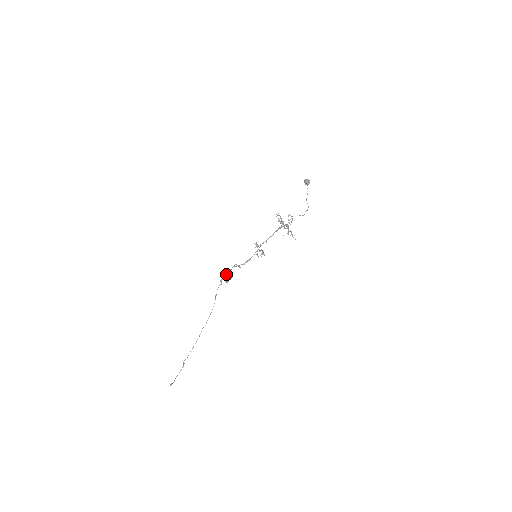
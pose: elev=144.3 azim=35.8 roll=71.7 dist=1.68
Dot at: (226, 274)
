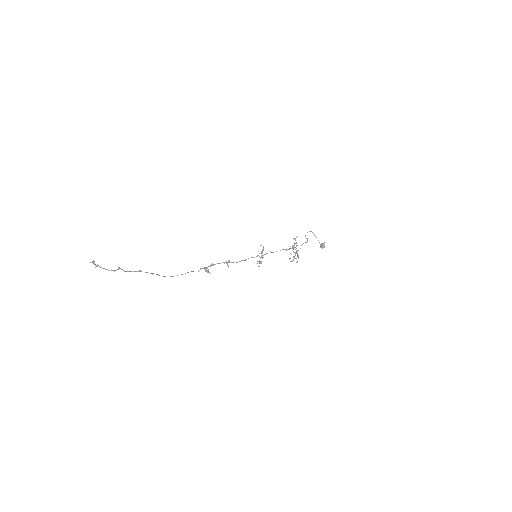
Dot at: (211, 265)
